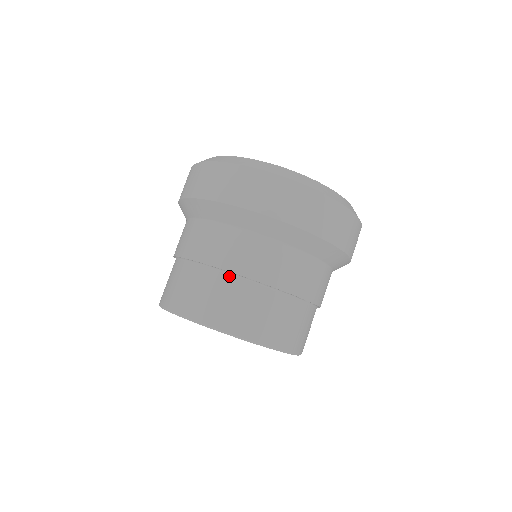
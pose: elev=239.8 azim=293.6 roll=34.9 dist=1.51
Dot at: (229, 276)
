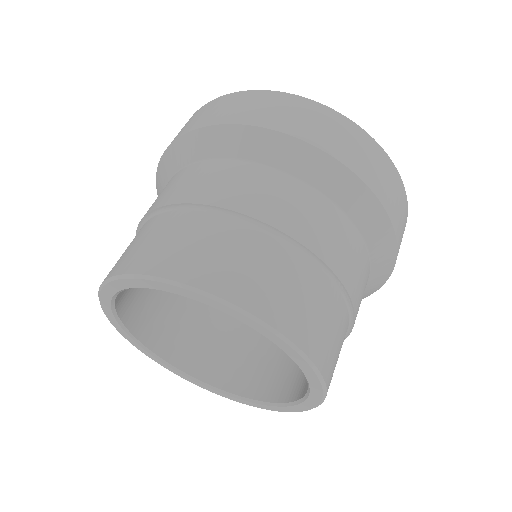
Dot at: (296, 250)
